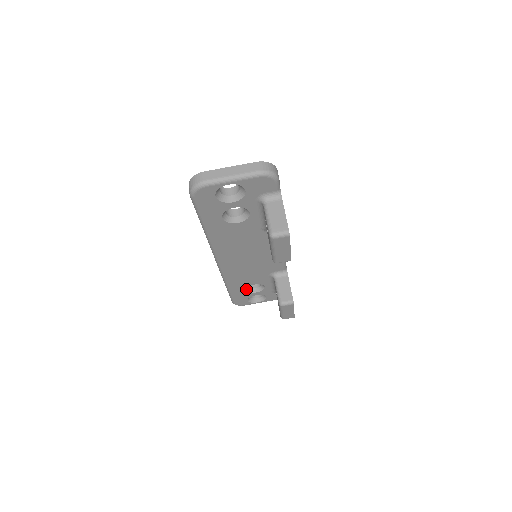
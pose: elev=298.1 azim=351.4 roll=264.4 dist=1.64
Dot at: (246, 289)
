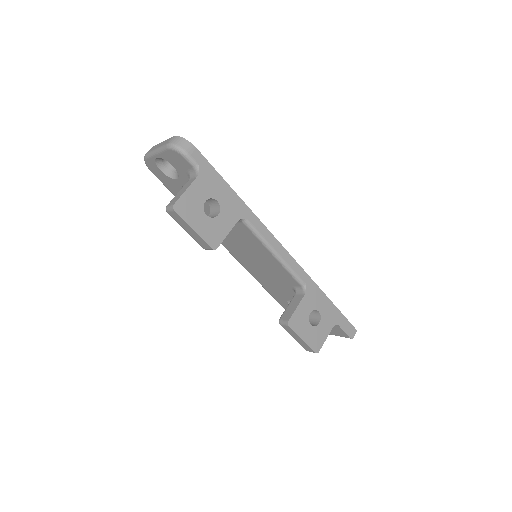
Dot at: occluded
